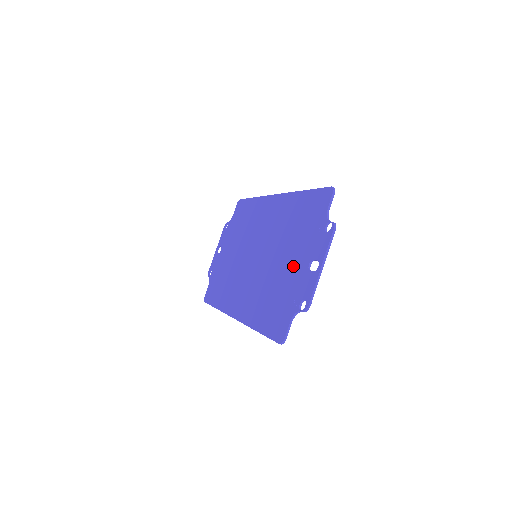
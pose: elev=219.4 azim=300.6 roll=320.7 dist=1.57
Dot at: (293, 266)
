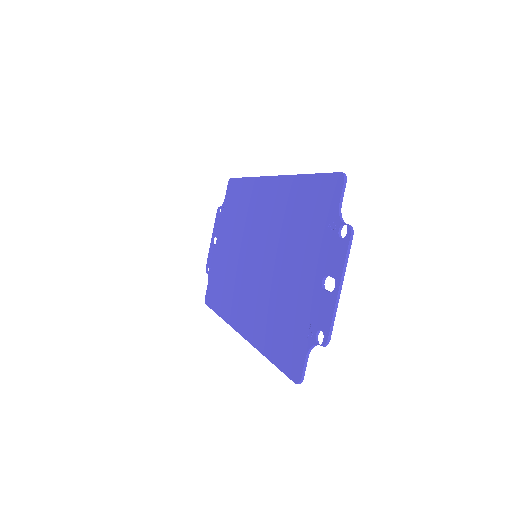
Dot at: (302, 279)
